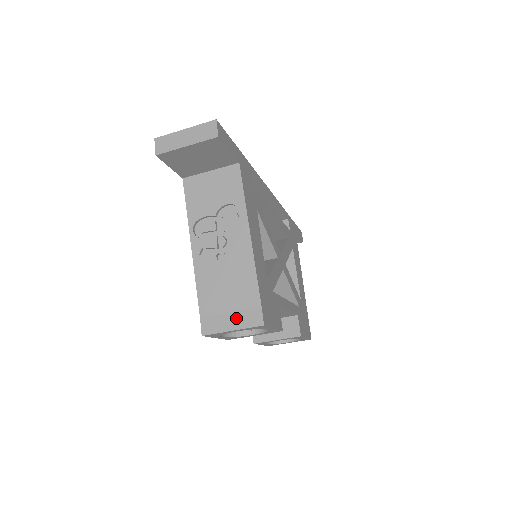
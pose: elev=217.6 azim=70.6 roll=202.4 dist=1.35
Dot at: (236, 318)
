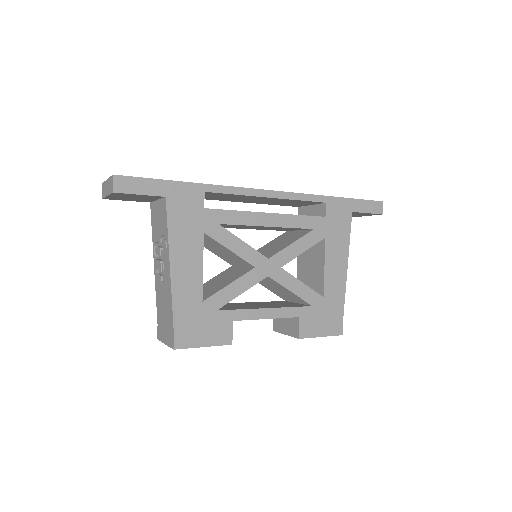
Dot at: (166, 335)
